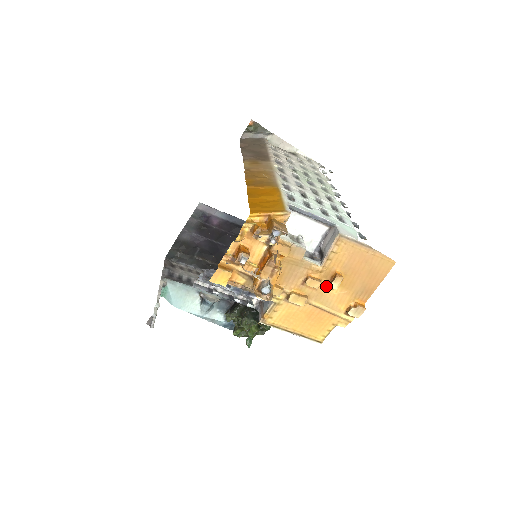
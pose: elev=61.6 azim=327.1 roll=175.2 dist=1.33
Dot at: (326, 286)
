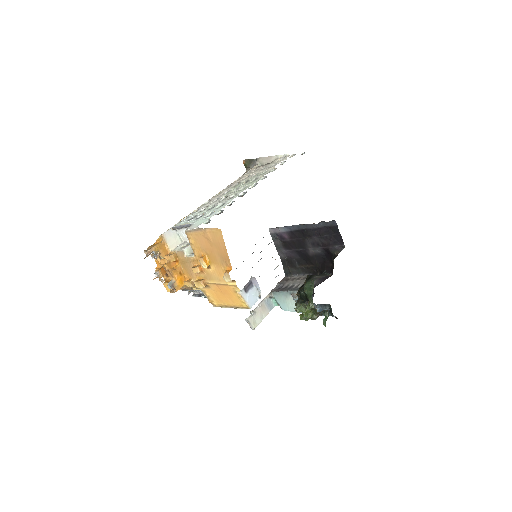
Dot at: (206, 268)
